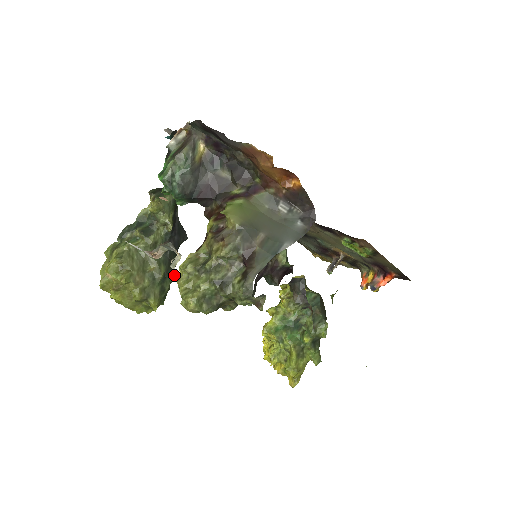
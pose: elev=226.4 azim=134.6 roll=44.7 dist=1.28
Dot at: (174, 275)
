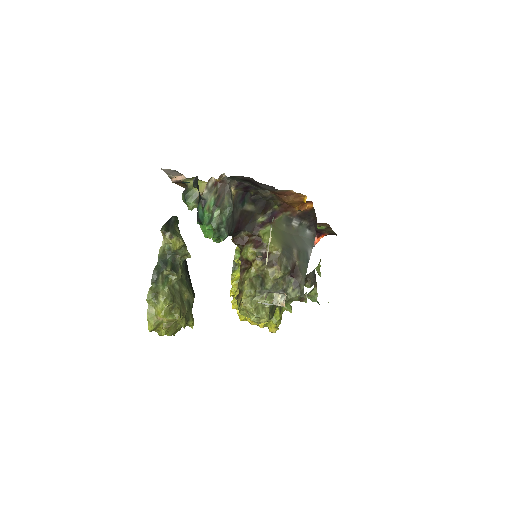
Dot at: occluded
